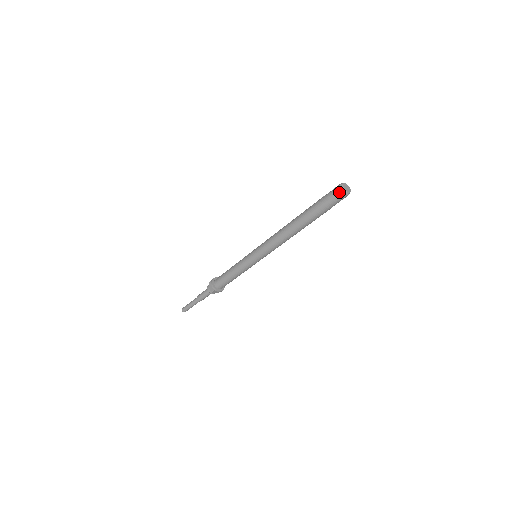
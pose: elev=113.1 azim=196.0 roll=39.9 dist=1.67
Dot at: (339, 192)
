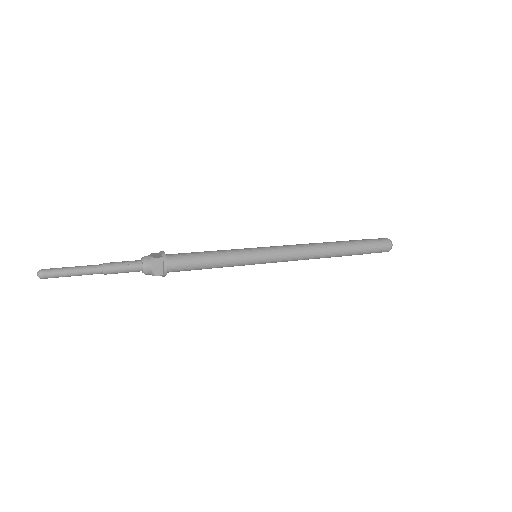
Dot at: (386, 239)
